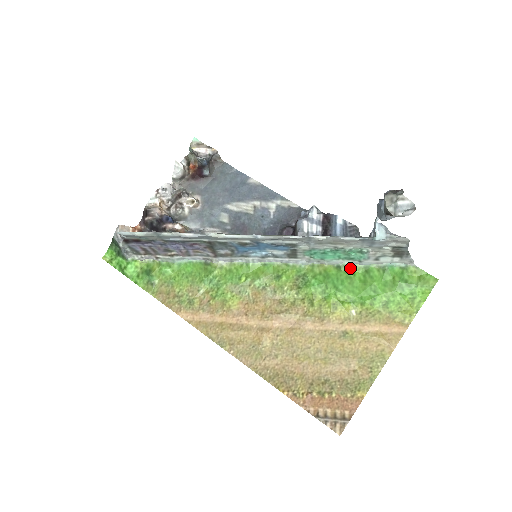
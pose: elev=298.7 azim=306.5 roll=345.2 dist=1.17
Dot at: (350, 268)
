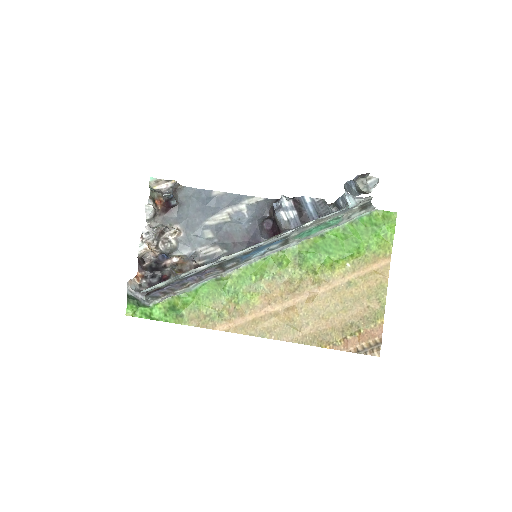
Dot at: (331, 233)
